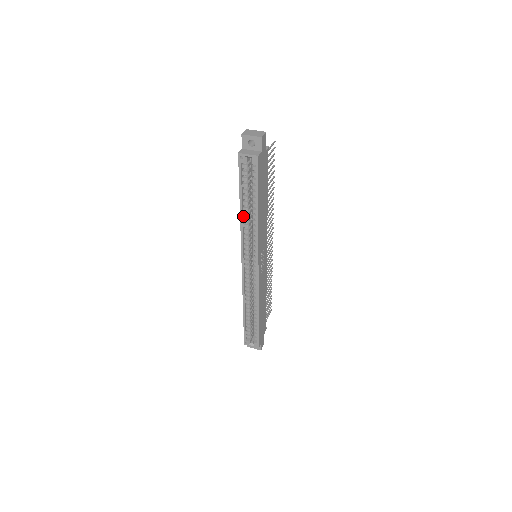
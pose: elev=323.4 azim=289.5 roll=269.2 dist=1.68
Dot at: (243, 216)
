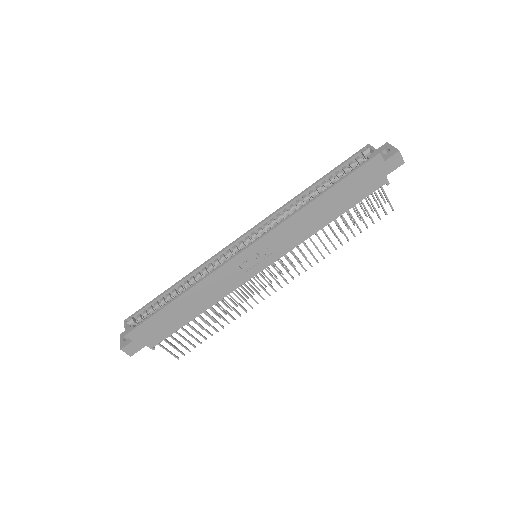
Dot at: (302, 197)
